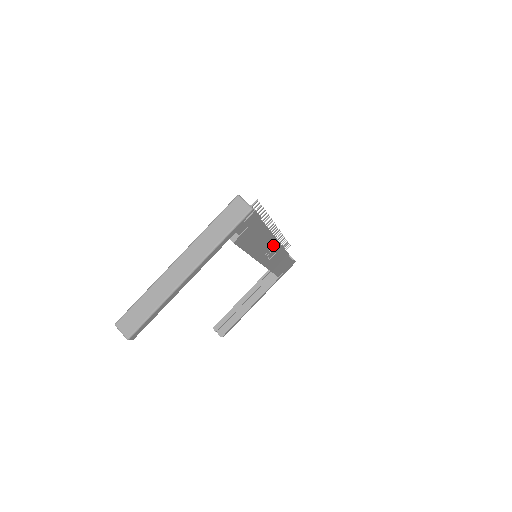
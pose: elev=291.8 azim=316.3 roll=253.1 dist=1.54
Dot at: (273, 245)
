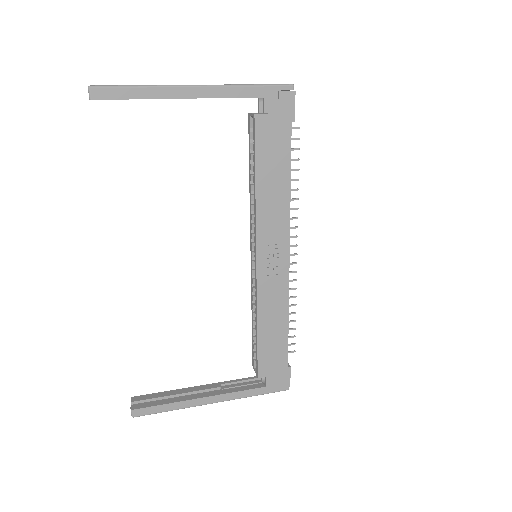
Dot at: (283, 239)
